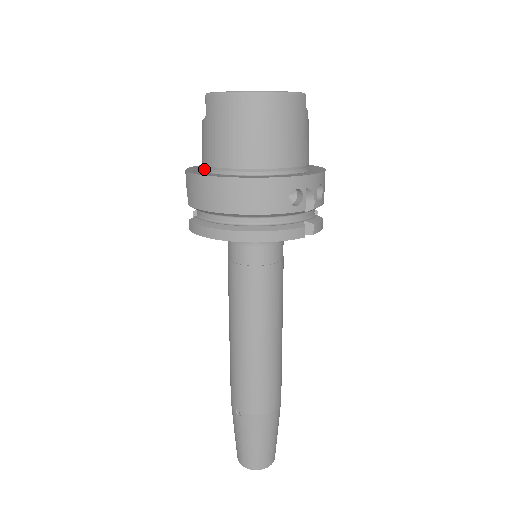
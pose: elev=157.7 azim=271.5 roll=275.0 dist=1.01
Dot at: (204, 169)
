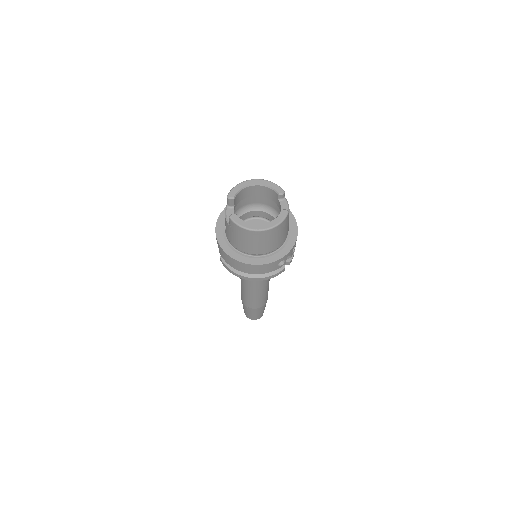
Dot at: (228, 240)
